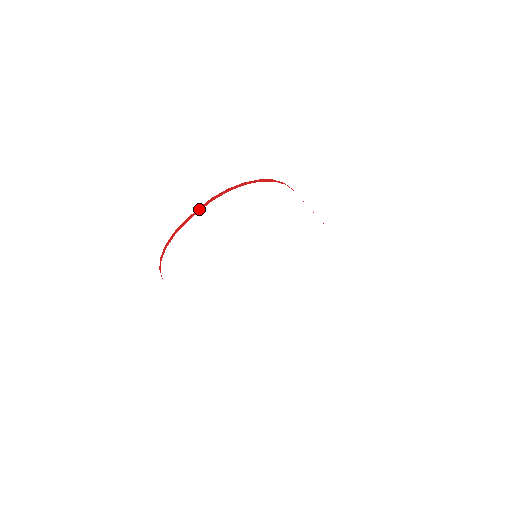
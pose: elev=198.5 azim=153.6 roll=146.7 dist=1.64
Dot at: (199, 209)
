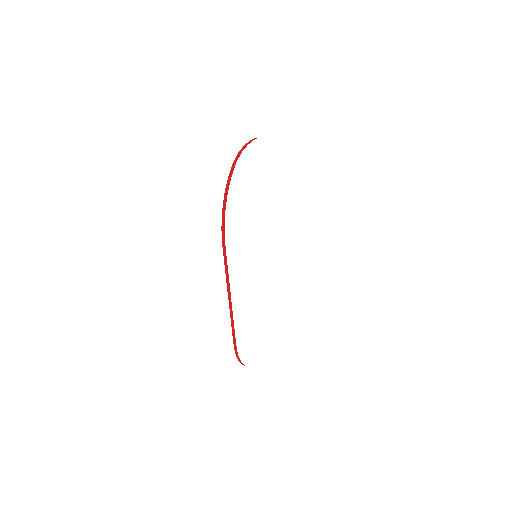
Dot at: (252, 140)
